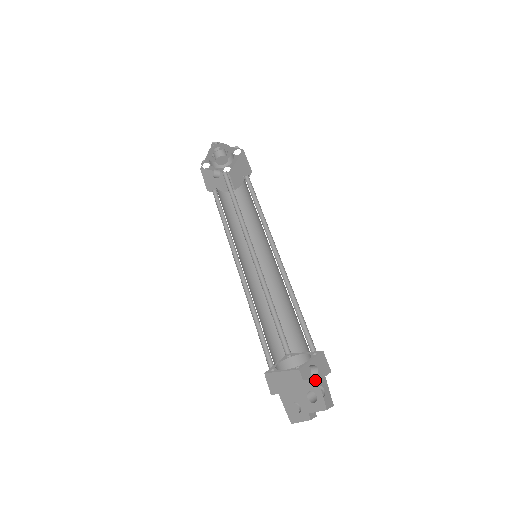
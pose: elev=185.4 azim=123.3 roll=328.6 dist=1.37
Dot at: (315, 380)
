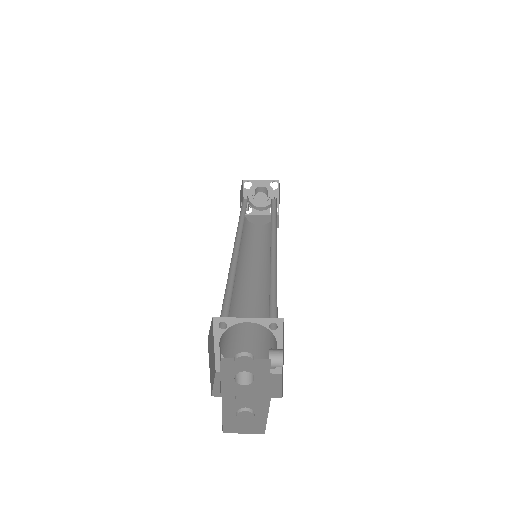
Dot at: (265, 360)
